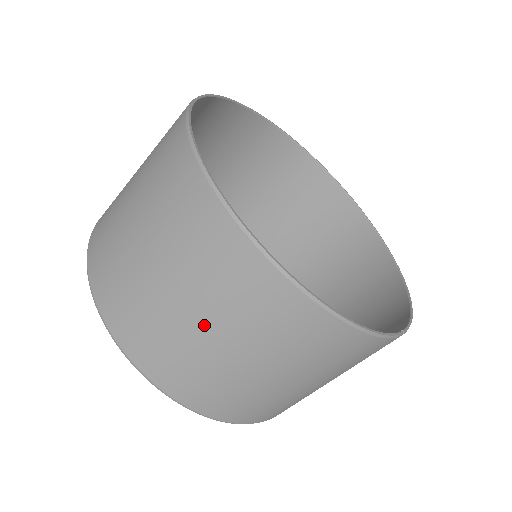
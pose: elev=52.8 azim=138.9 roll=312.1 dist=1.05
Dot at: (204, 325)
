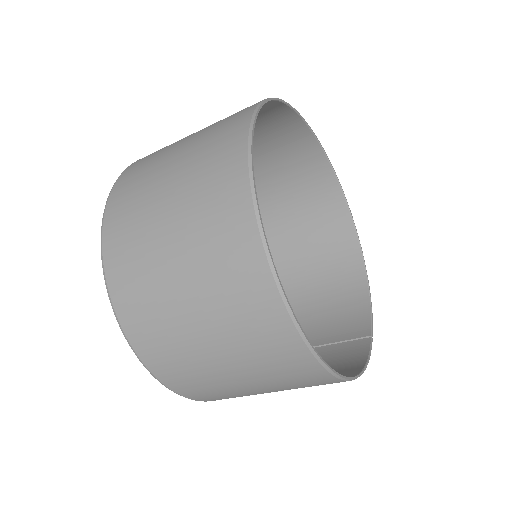
Dot at: (253, 386)
